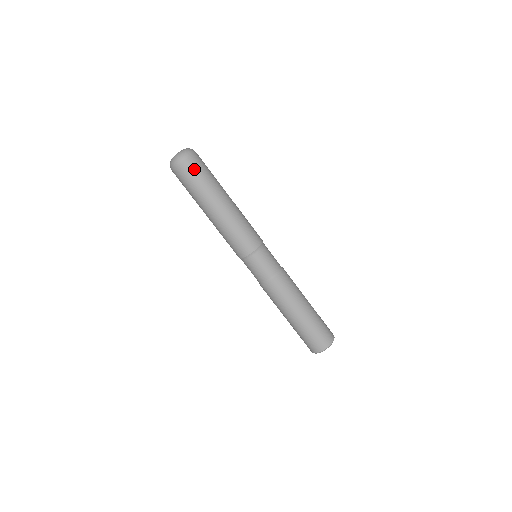
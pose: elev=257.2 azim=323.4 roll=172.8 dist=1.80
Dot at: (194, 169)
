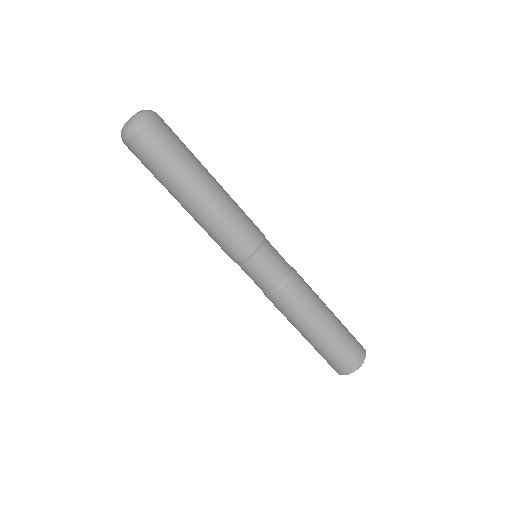
Dot at: (166, 133)
